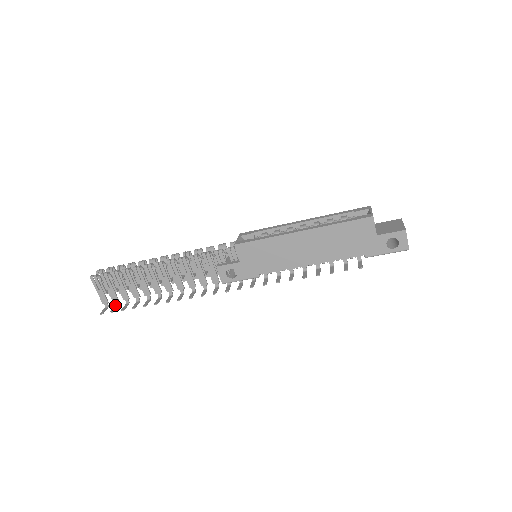
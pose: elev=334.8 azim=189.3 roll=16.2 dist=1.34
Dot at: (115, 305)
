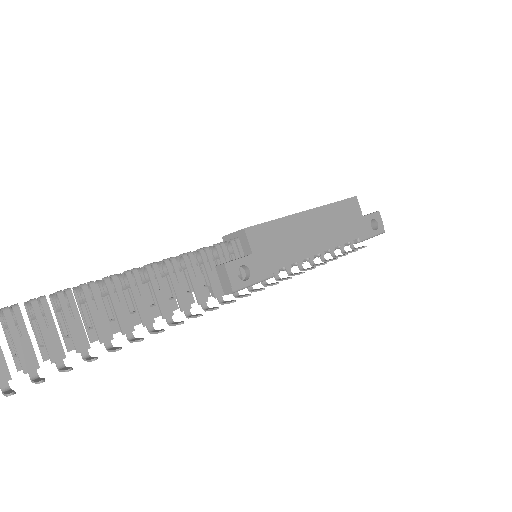
Dot at: (31, 379)
